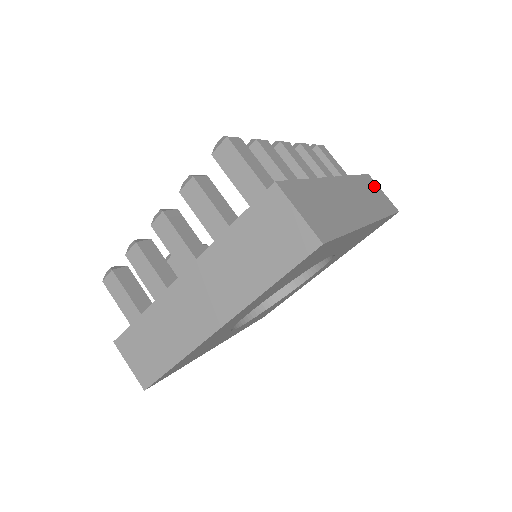
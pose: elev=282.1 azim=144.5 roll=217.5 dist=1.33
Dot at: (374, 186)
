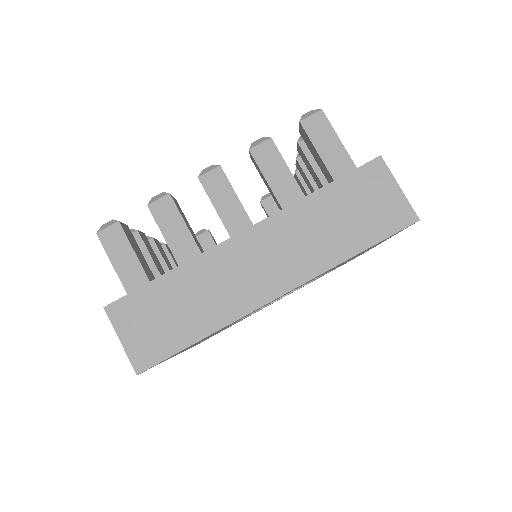
Dot at: occluded
